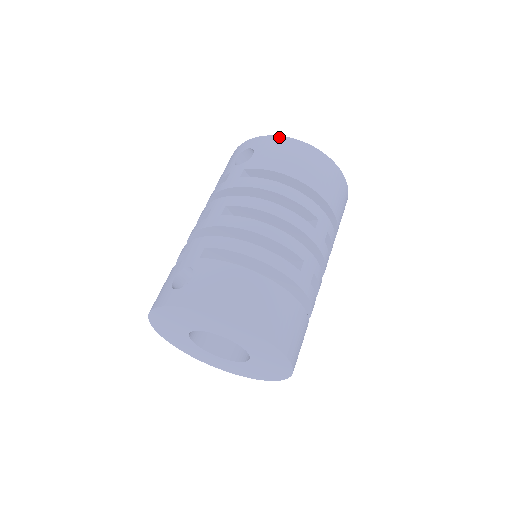
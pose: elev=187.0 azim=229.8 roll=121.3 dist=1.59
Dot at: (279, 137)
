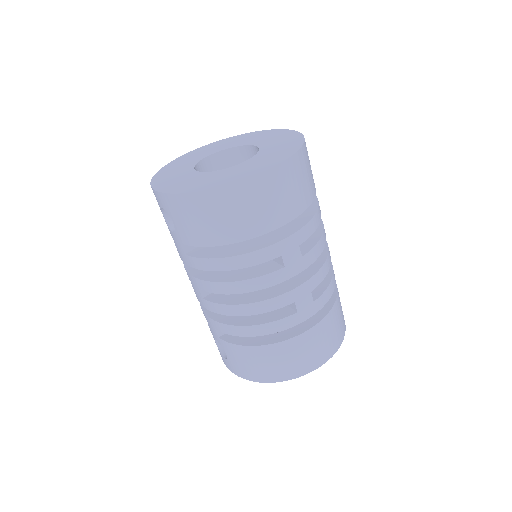
Dot at: (177, 197)
